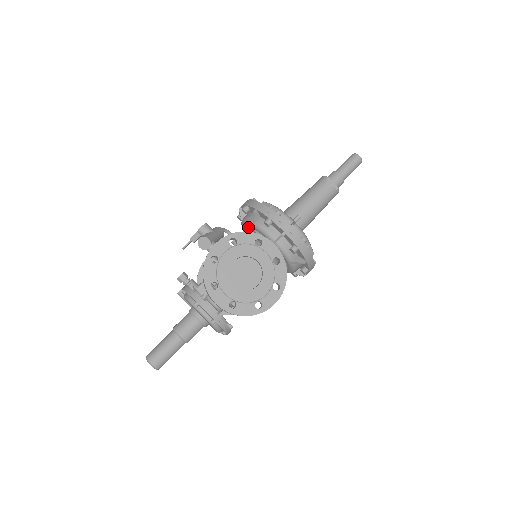
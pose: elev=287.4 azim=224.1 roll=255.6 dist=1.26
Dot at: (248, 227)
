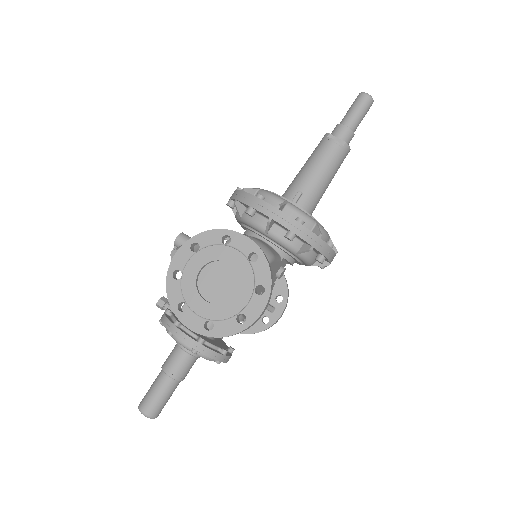
Dot at: (241, 224)
